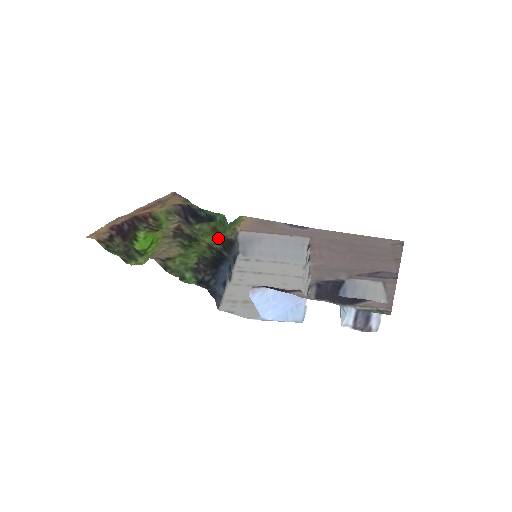
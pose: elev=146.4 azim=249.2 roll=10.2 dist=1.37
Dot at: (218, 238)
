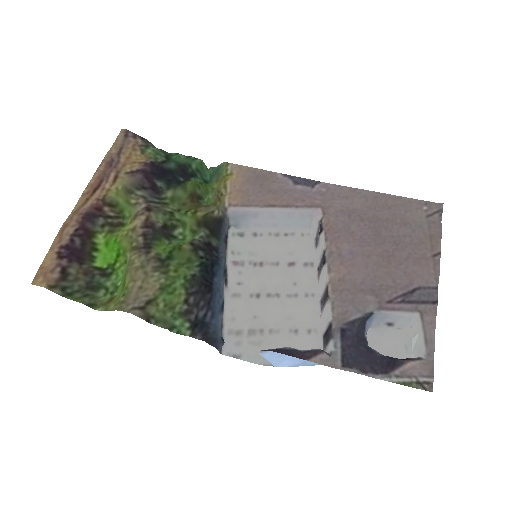
Dot at: (201, 219)
